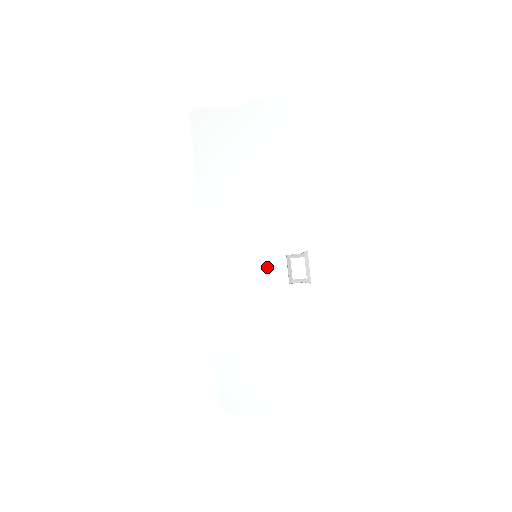
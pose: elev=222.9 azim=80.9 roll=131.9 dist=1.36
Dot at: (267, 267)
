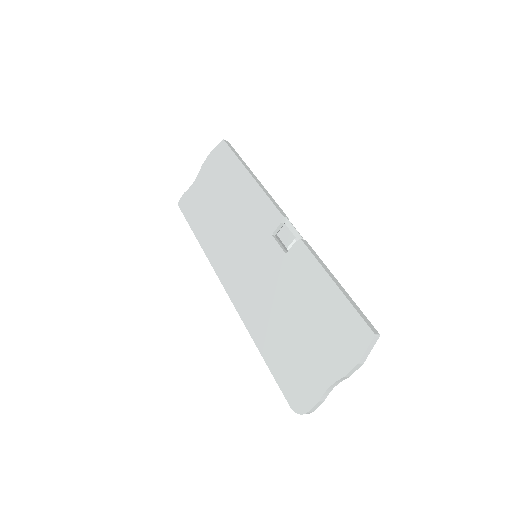
Dot at: (264, 256)
